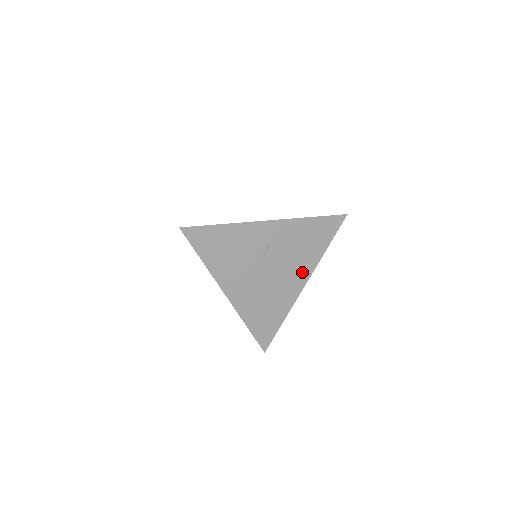
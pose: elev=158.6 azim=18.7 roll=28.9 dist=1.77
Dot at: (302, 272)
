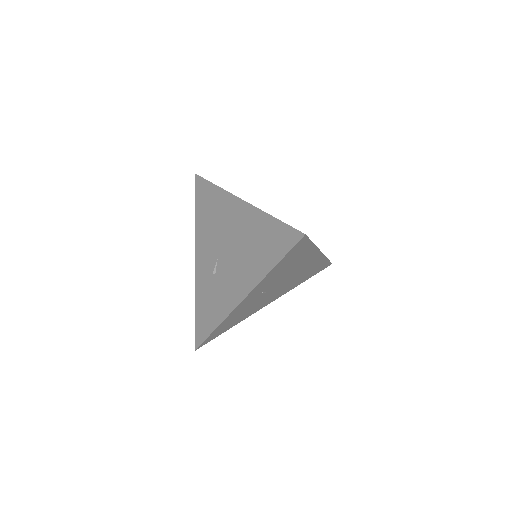
Dot at: (309, 258)
